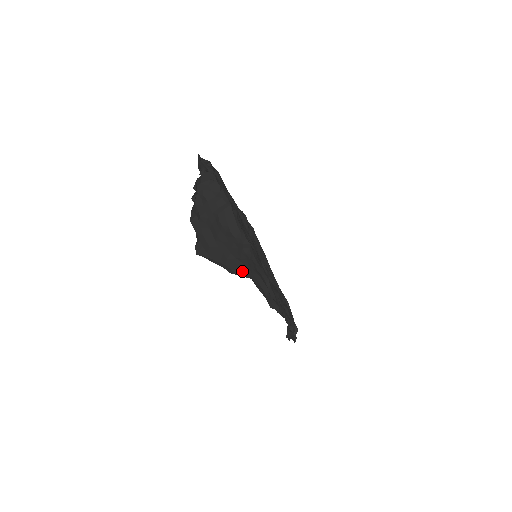
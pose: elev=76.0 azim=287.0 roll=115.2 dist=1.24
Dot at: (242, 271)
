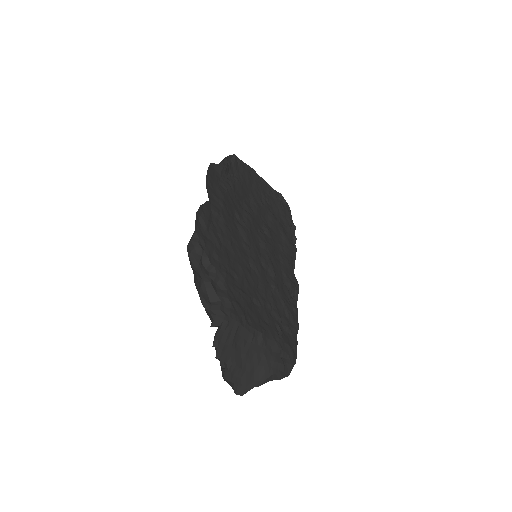
Dot at: (266, 375)
